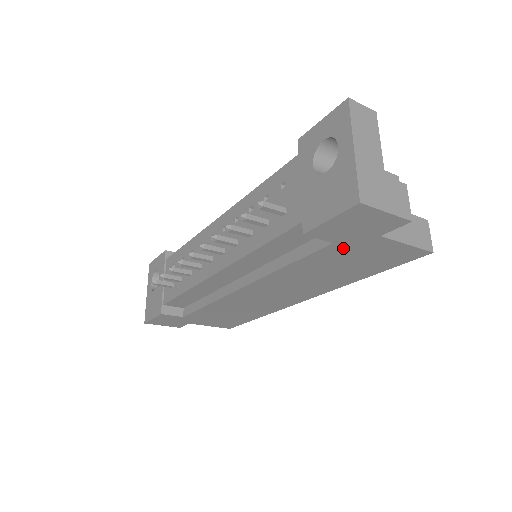
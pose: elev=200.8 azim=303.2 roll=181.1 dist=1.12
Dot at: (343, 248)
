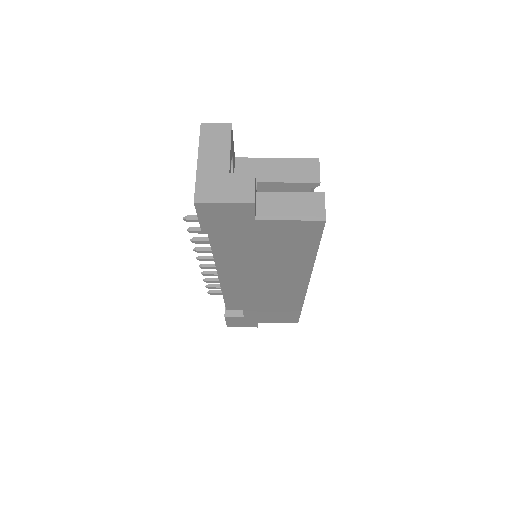
Dot at: (248, 236)
